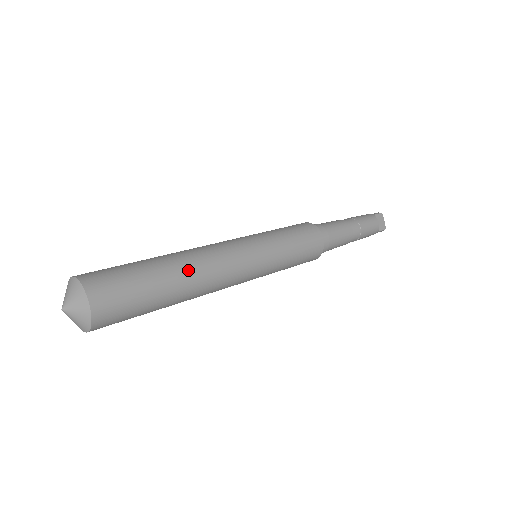
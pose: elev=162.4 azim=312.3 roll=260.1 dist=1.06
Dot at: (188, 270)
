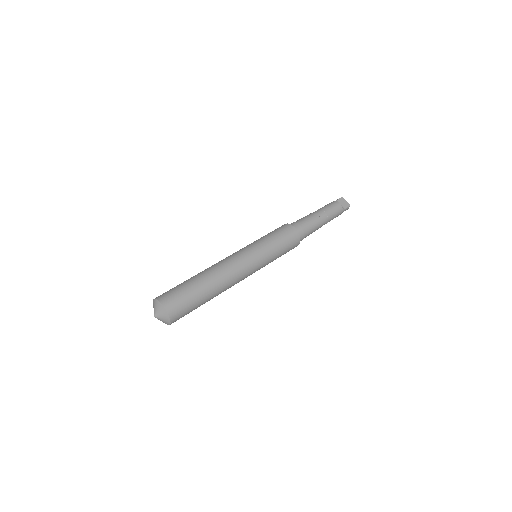
Dot at: (211, 275)
